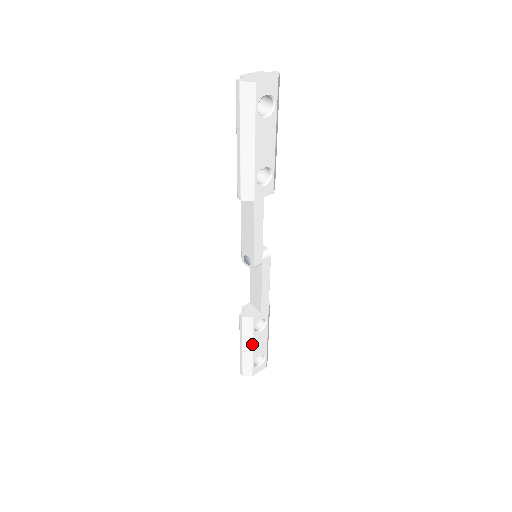
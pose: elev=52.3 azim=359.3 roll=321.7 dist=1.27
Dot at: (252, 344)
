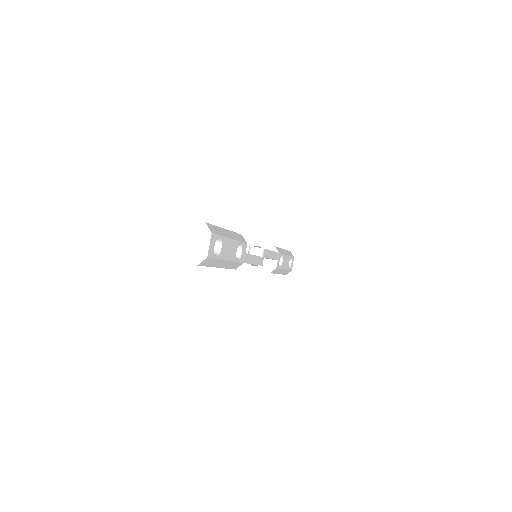
Dot at: (283, 269)
